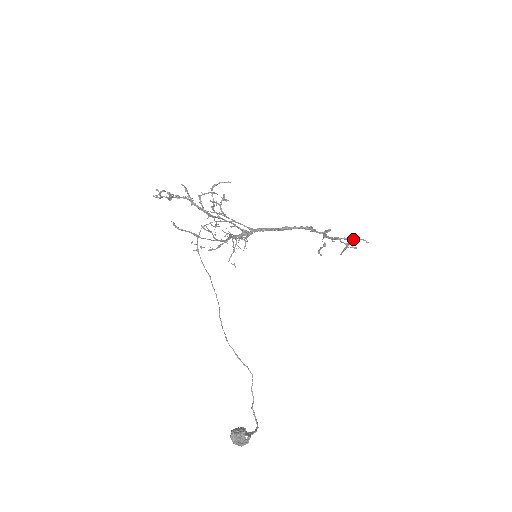
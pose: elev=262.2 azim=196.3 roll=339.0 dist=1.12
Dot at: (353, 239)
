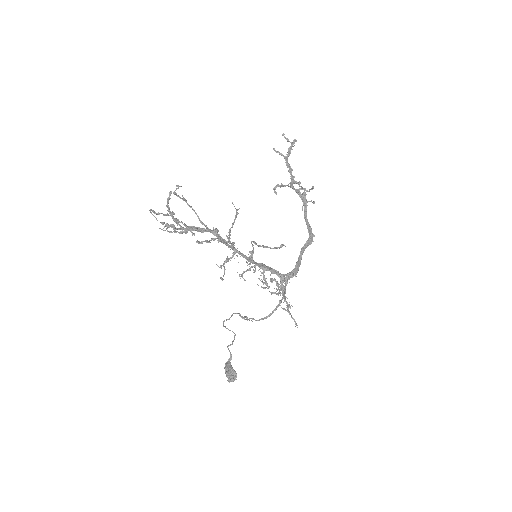
Dot at: (312, 189)
